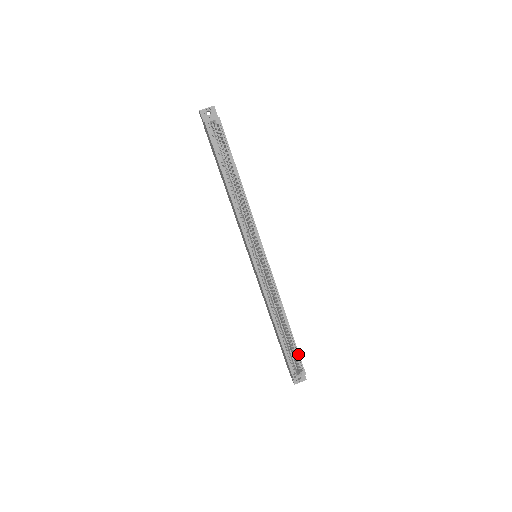
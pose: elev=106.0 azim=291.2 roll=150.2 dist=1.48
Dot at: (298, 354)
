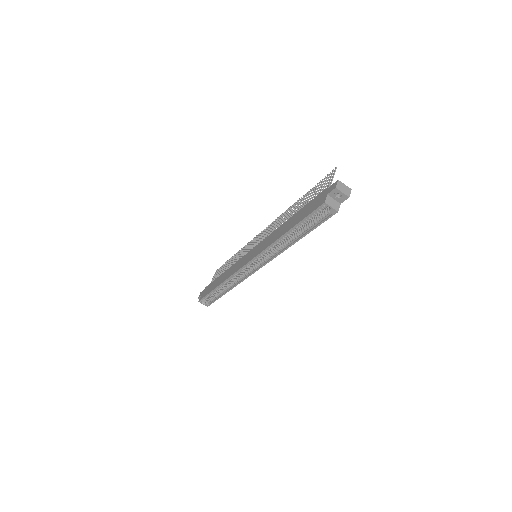
Dot at: (215, 300)
